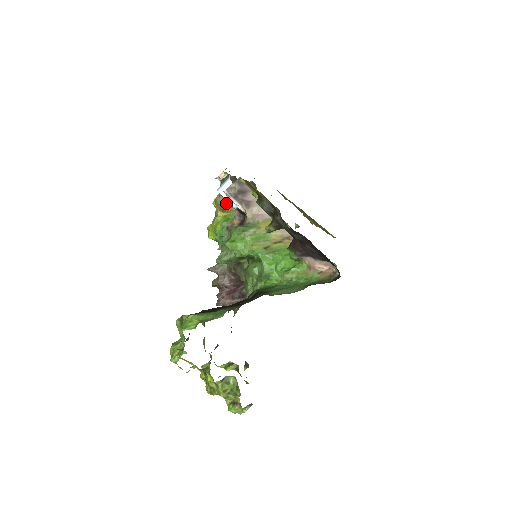
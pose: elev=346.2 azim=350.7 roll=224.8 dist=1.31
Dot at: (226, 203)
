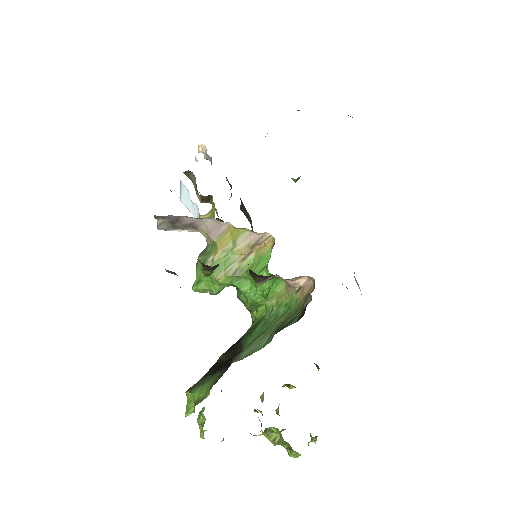
Dot at: (207, 197)
